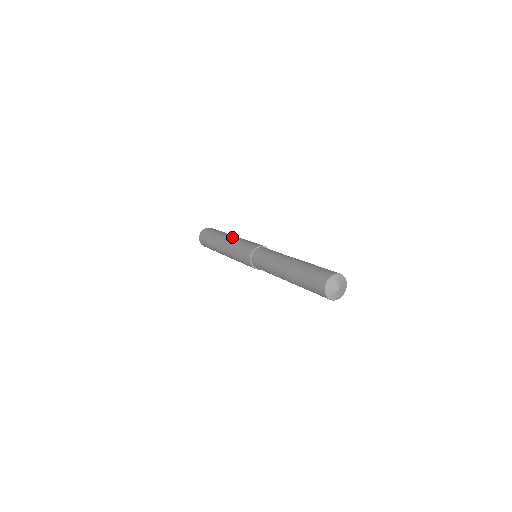
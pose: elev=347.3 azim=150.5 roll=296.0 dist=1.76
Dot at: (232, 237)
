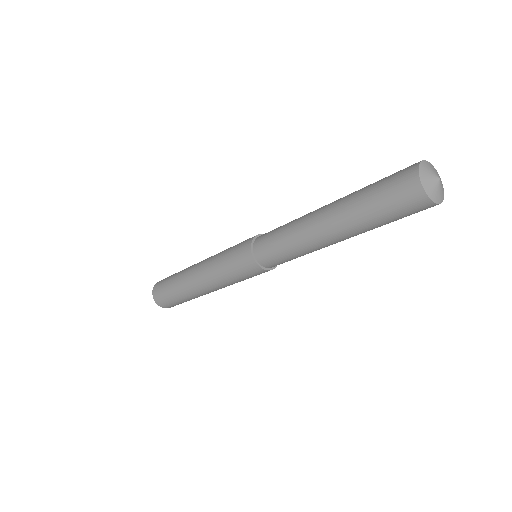
Dot at: occluded
